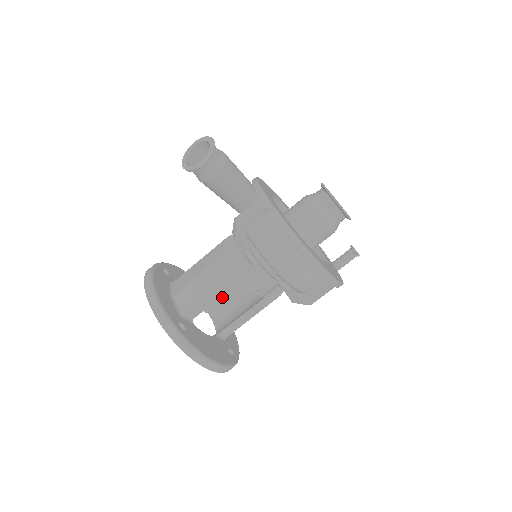
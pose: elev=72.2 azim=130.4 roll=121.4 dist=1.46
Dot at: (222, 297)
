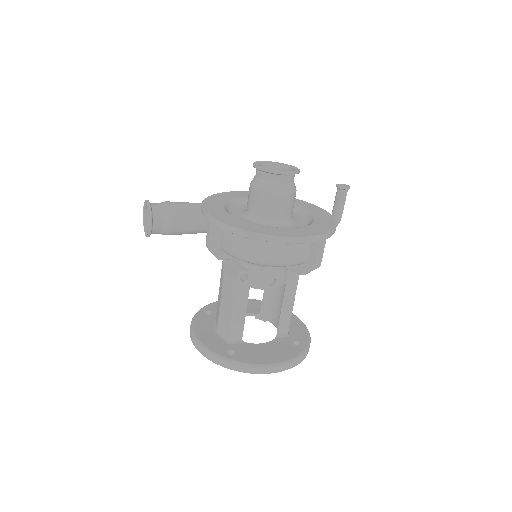
Dot at: (267, 302)
